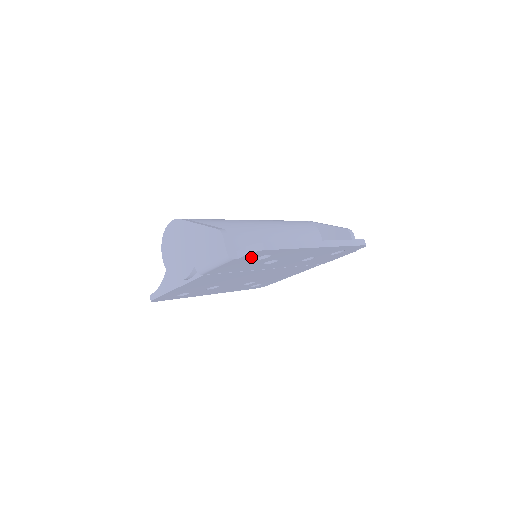
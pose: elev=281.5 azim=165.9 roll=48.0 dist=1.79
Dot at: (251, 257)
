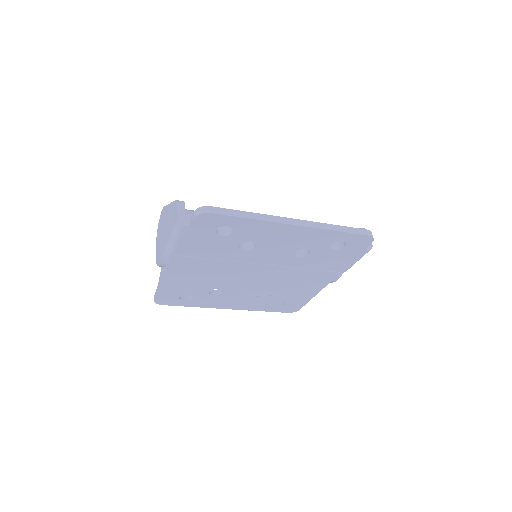
Dot at: (206, 227)
